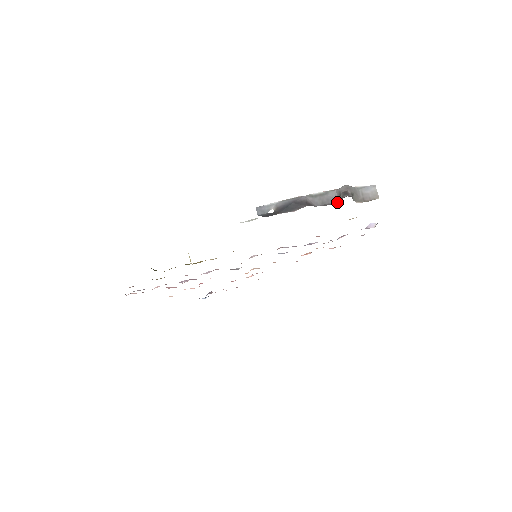
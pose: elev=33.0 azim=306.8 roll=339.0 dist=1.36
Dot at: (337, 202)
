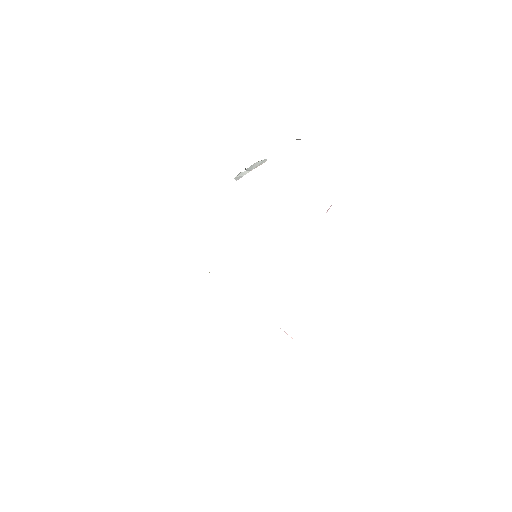
Dot at: occluded
